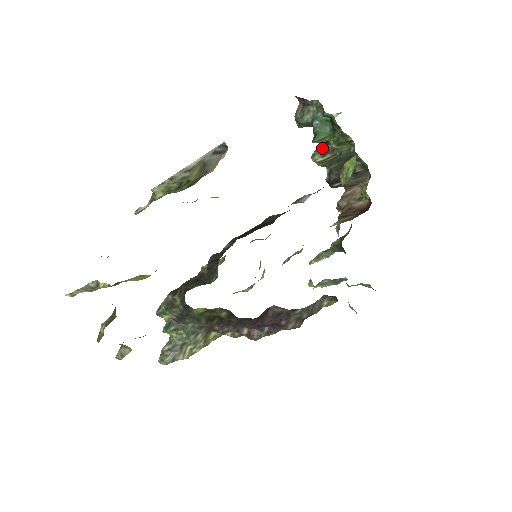
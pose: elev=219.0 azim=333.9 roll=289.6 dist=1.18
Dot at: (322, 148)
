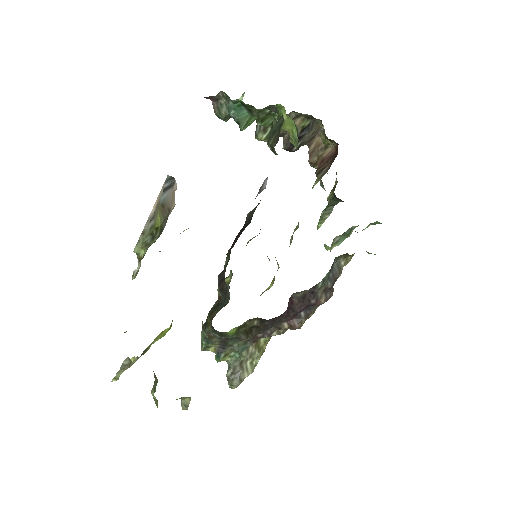
Dot at: occluded
